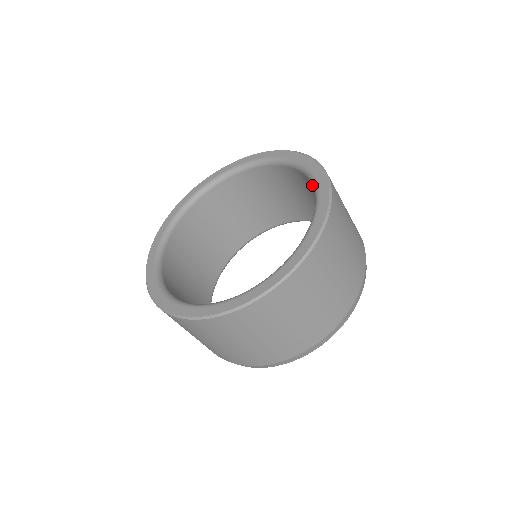
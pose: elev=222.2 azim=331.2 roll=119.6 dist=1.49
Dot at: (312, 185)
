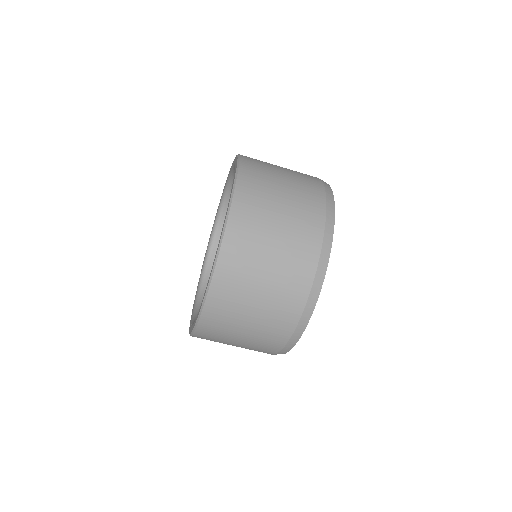
Dot at: occluded
